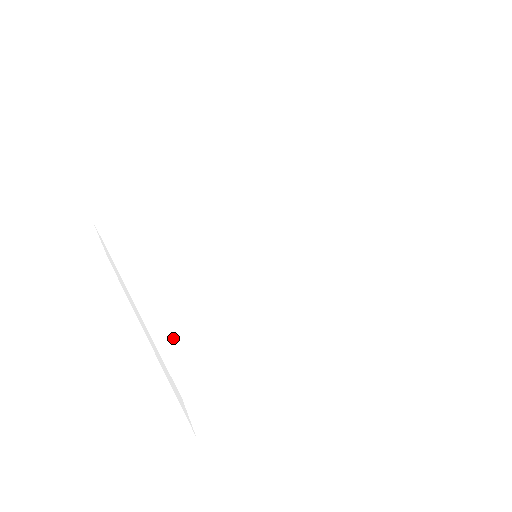
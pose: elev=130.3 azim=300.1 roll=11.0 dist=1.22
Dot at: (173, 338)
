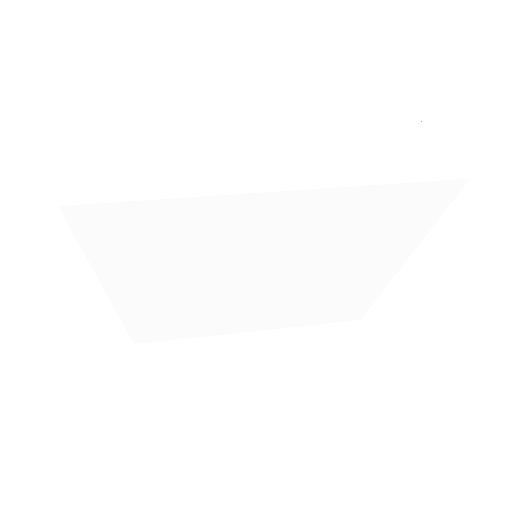
Dot at: occluded
